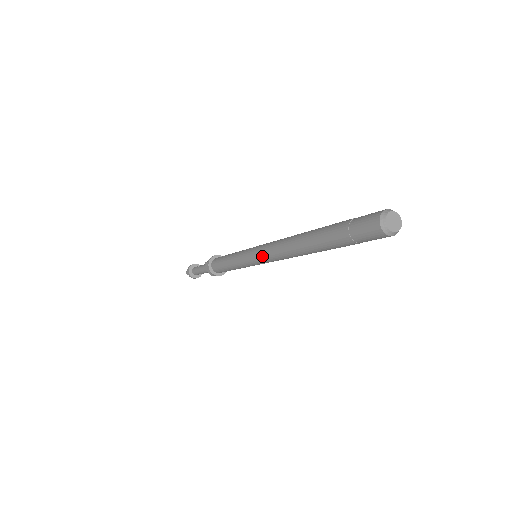
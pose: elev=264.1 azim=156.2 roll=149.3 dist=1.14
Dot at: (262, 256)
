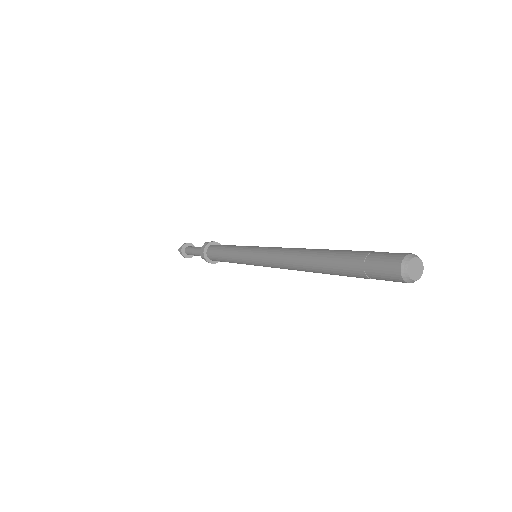
Dot at: (263, 254)
